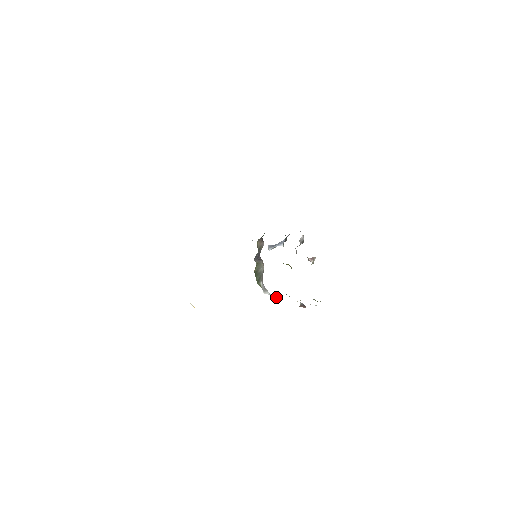
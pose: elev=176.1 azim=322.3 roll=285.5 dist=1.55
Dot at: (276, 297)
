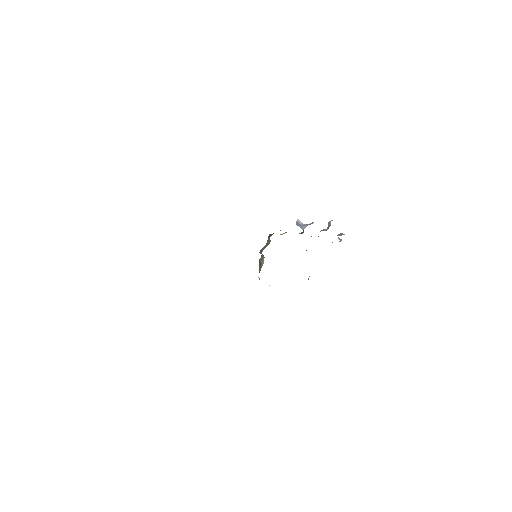
Dot at: occluded
